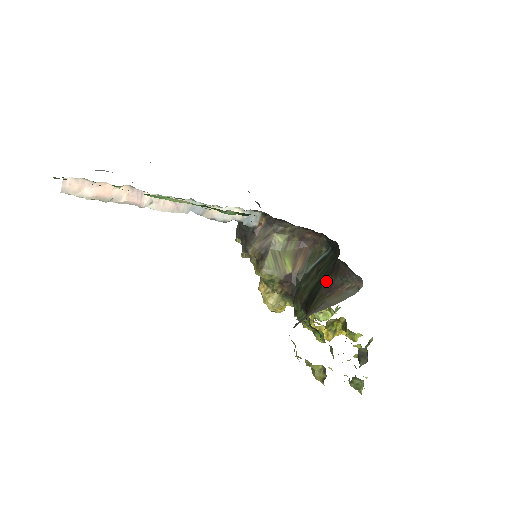
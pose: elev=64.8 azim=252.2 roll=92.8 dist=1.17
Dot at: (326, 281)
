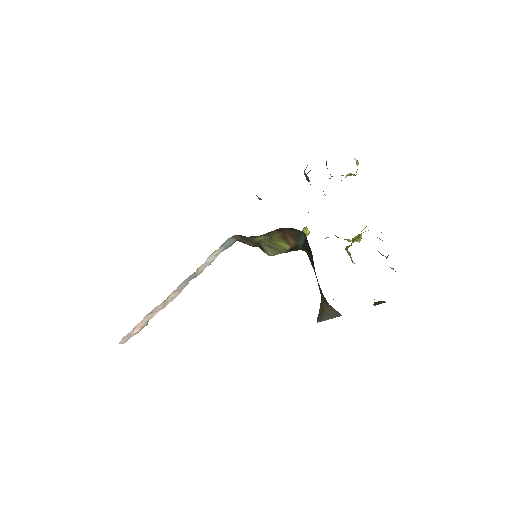
Dot at: occluded
